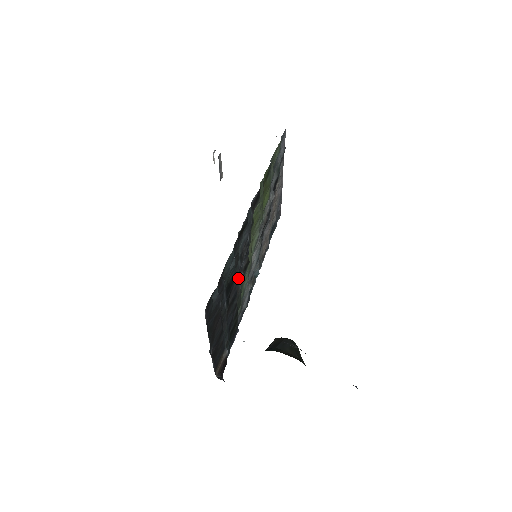
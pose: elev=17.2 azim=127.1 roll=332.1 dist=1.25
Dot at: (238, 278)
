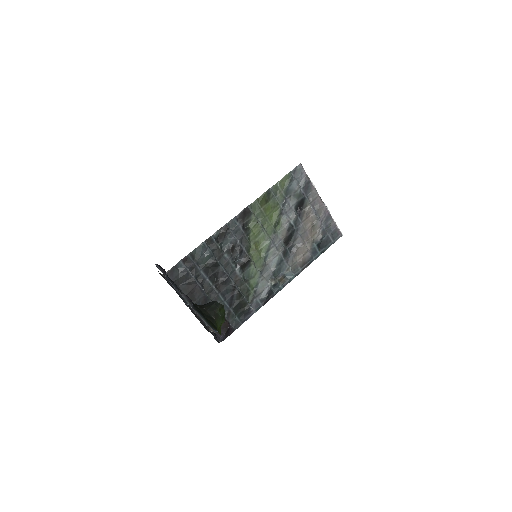
Dot at: (230, 267)
